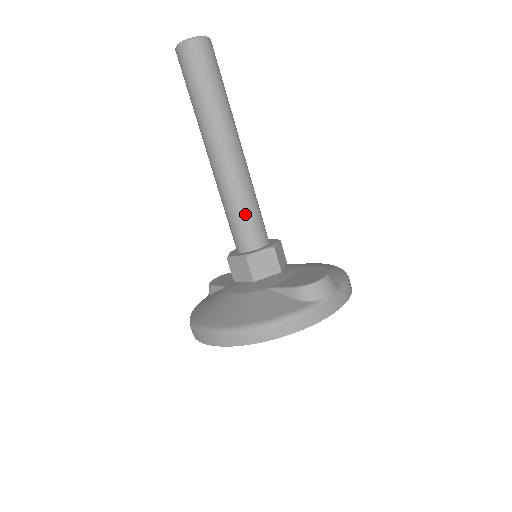
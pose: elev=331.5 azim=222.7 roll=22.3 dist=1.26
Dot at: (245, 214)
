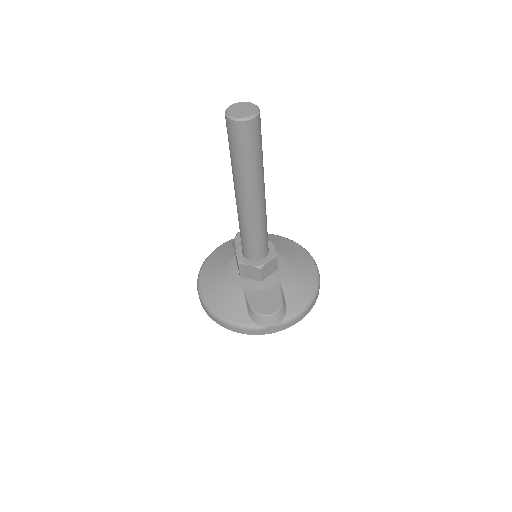
Dot at: (248, 240)
